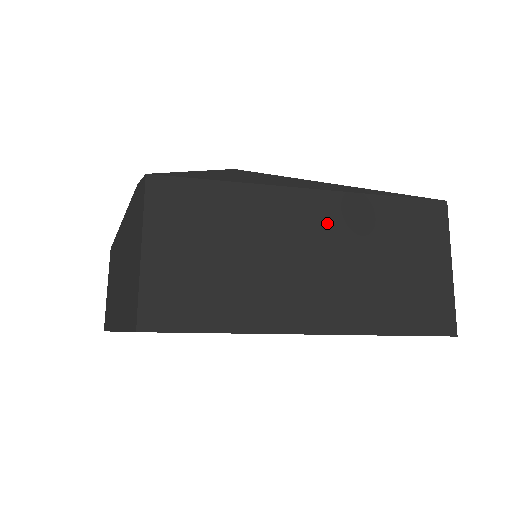
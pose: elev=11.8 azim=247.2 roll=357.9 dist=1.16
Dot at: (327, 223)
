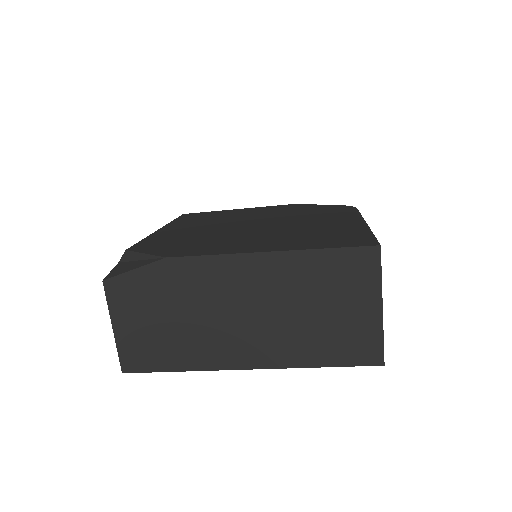
Dot at: (245, 290)
